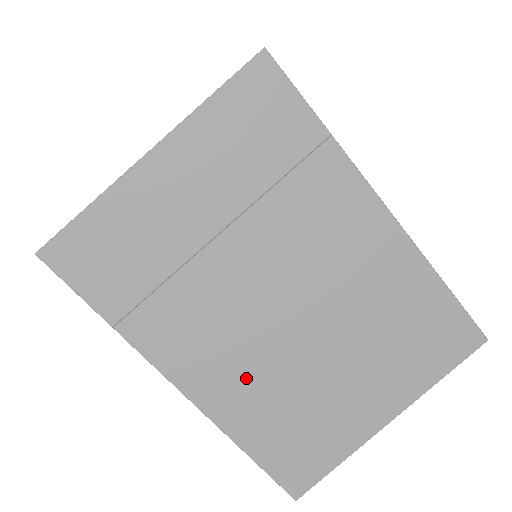
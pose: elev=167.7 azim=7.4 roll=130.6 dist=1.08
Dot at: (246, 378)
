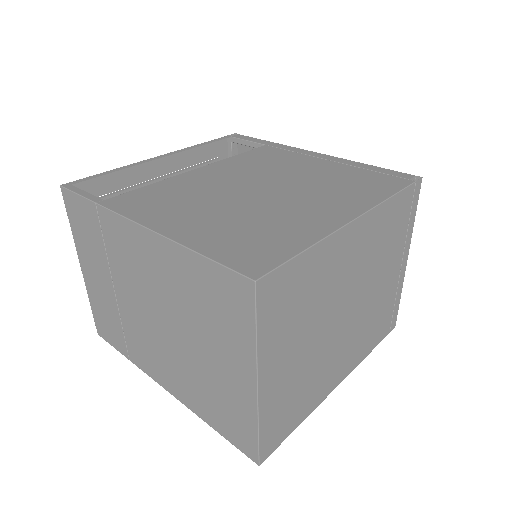
Dot at: (177, 373)
